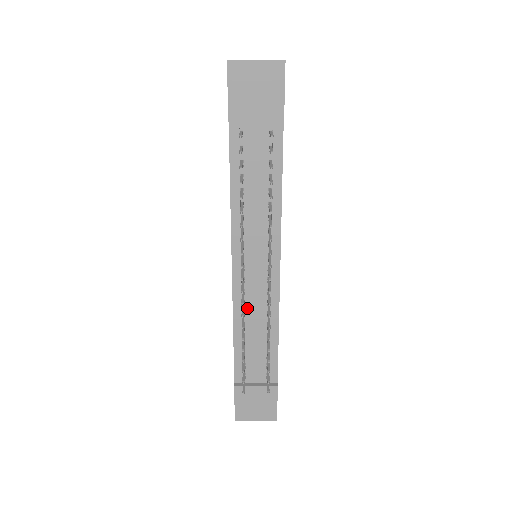
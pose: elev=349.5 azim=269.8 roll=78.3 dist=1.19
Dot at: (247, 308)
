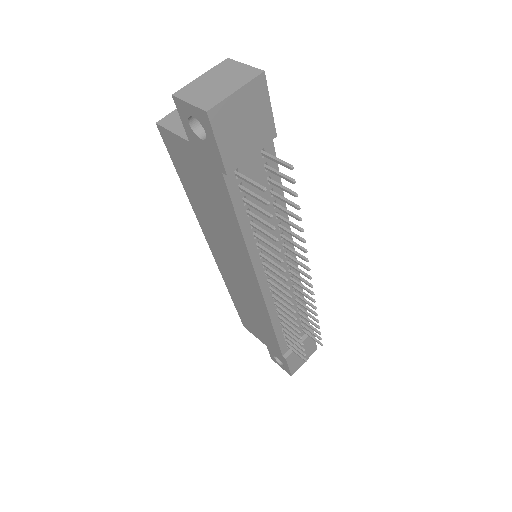
Dot at: (279, 304)
